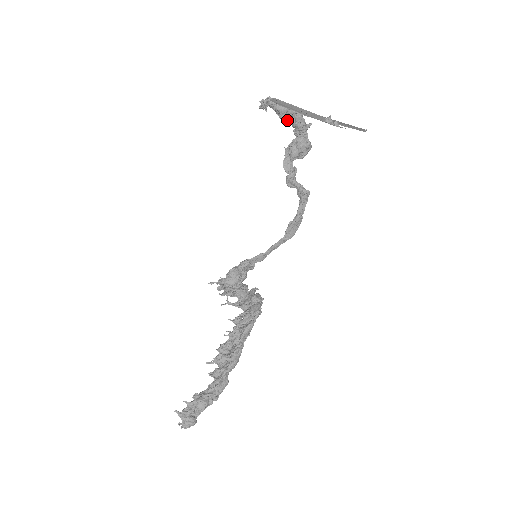
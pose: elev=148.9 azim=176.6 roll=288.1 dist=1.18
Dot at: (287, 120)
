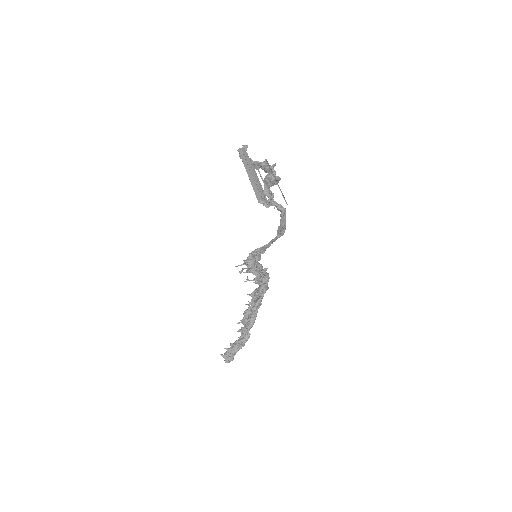
Dot at: (256, 167)
